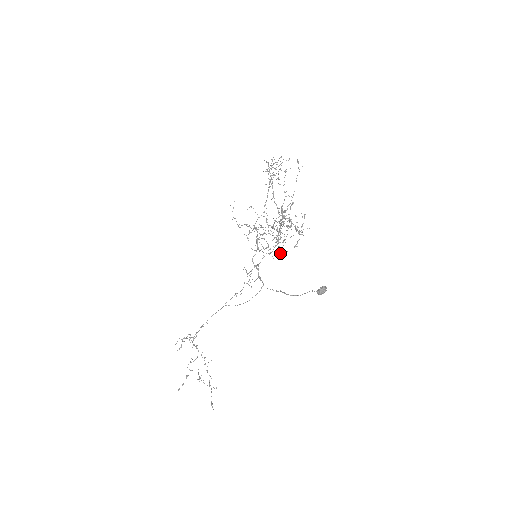
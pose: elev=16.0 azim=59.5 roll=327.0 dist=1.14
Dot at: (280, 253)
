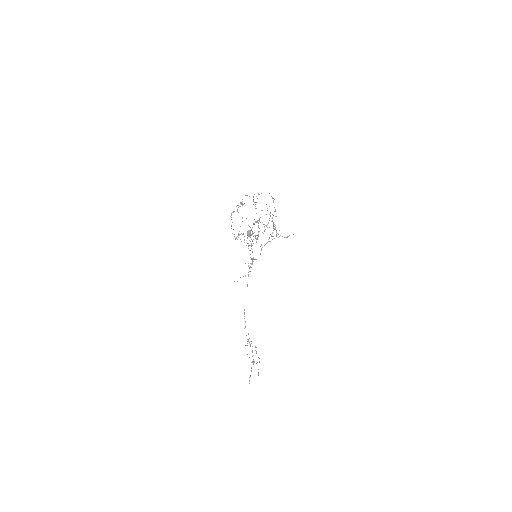
Dot at: occluded
